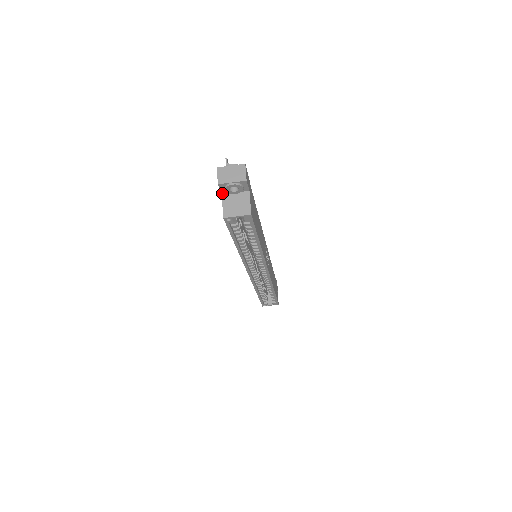
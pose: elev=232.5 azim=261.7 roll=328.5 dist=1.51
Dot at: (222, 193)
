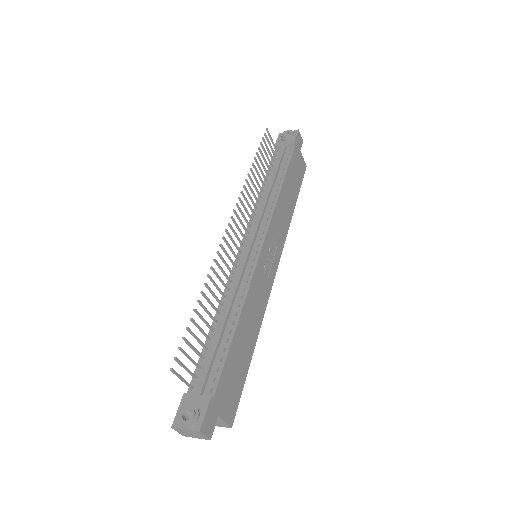
Dot at: occluded
